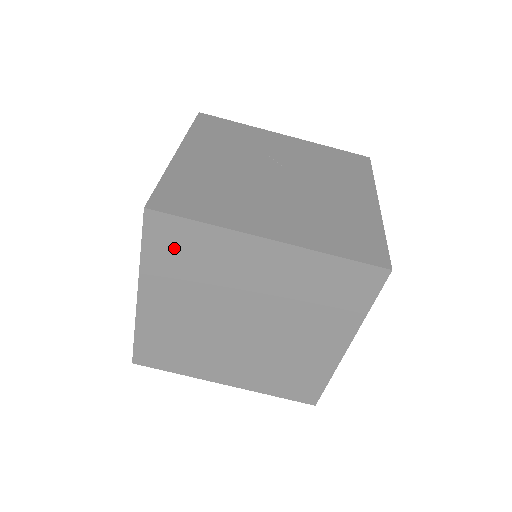
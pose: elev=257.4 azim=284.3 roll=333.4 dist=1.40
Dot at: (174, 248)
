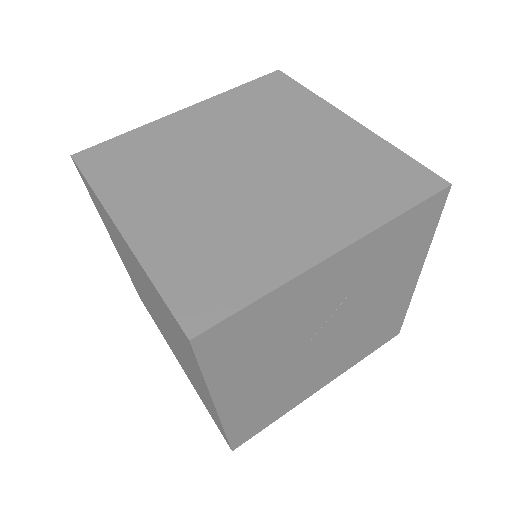
Dot at: (118, 163)
